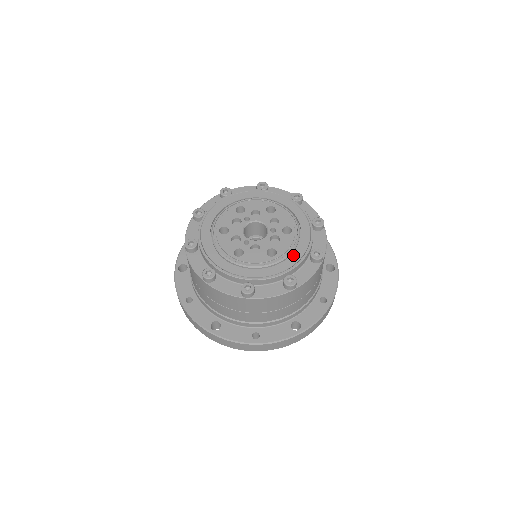
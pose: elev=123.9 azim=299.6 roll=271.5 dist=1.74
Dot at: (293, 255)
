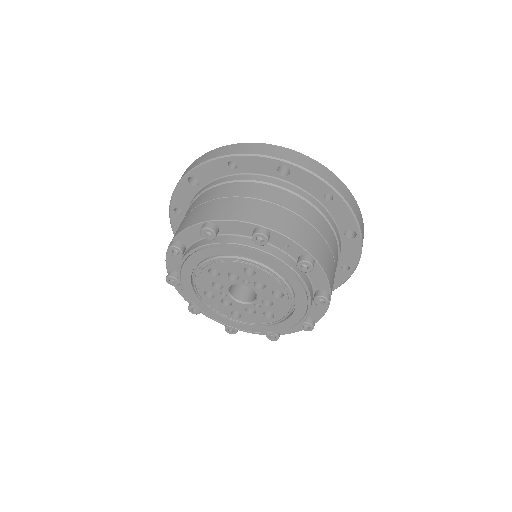
Dot at: (251, 327)
